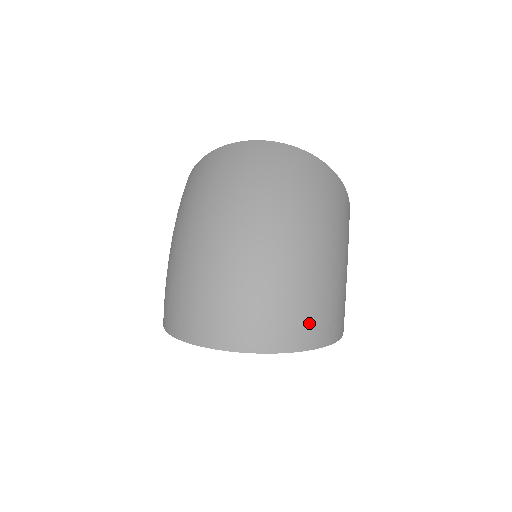
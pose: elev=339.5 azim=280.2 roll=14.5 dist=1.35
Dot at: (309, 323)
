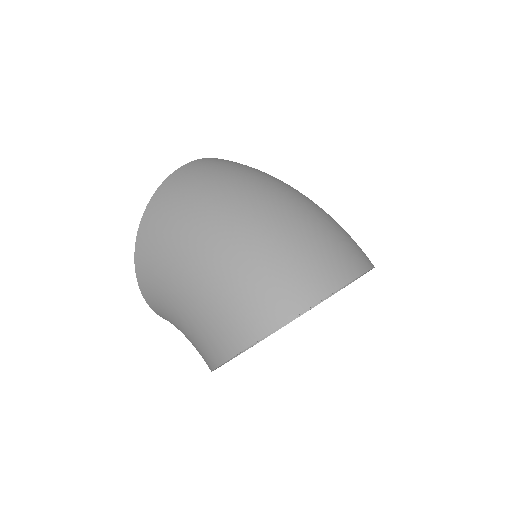
Dot at: occluded
